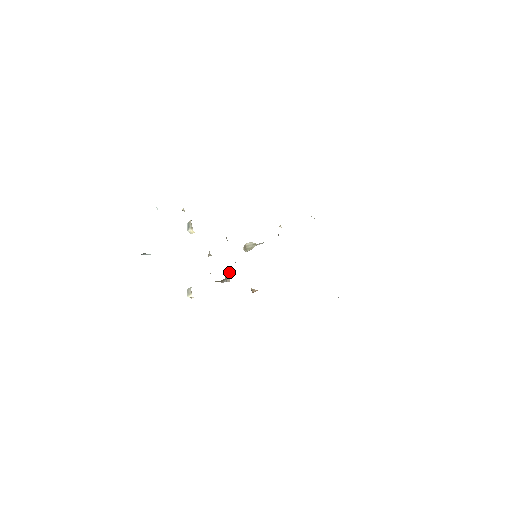
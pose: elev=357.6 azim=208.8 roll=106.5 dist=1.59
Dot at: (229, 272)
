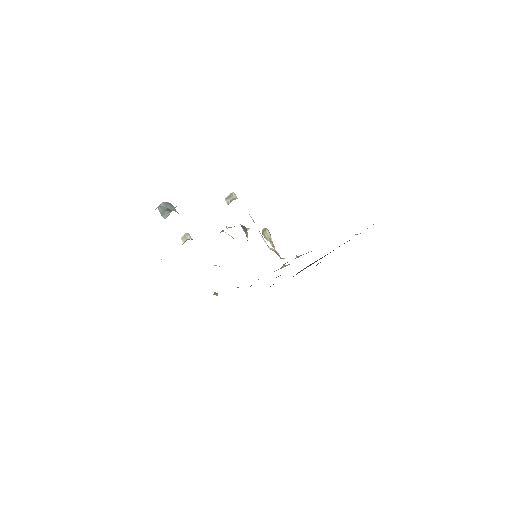
Dot at: occluded
